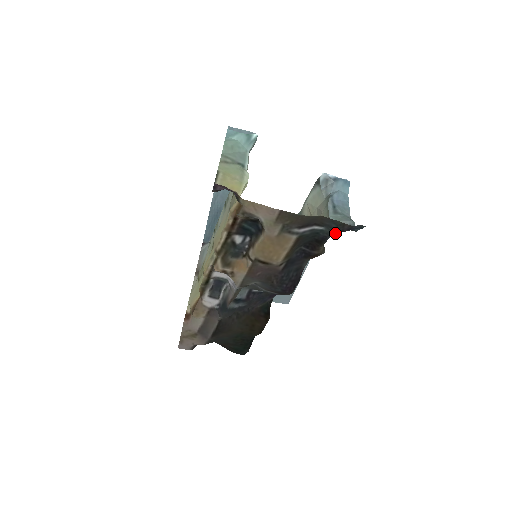
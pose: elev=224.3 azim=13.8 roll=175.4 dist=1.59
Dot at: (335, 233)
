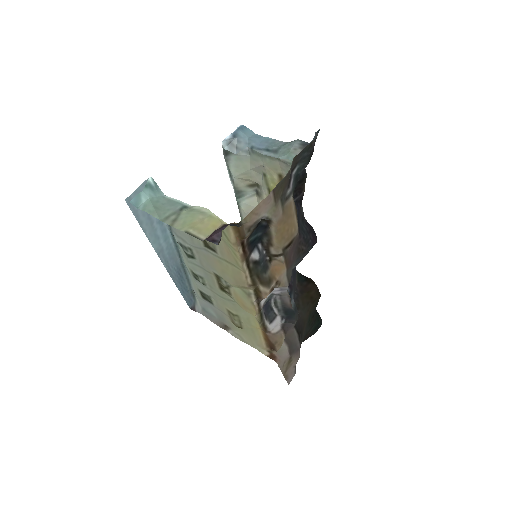
Dot at: (309, 159)
